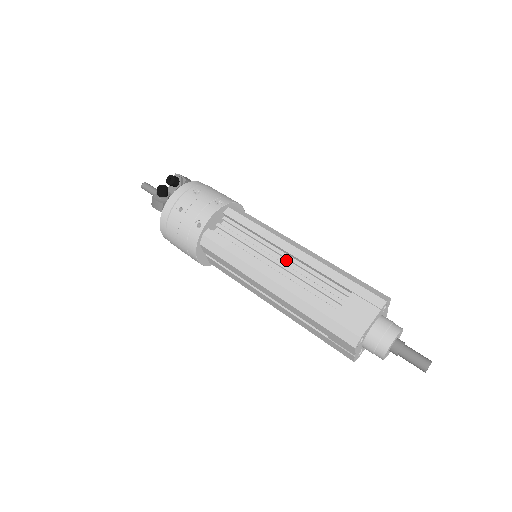
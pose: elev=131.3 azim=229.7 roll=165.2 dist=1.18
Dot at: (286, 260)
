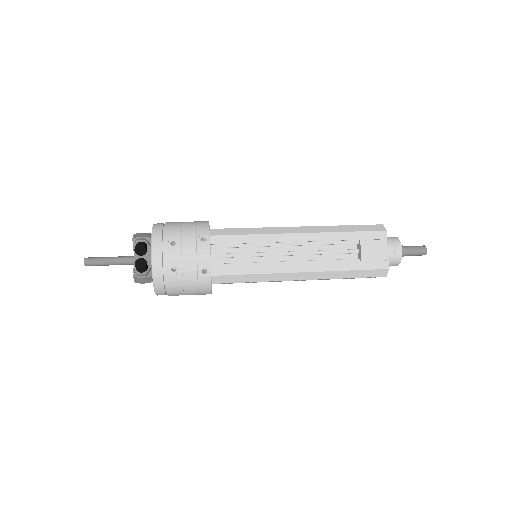
Dot at: (290, 246)
